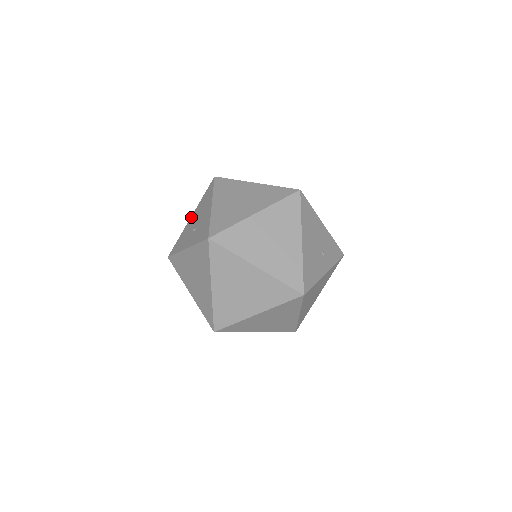
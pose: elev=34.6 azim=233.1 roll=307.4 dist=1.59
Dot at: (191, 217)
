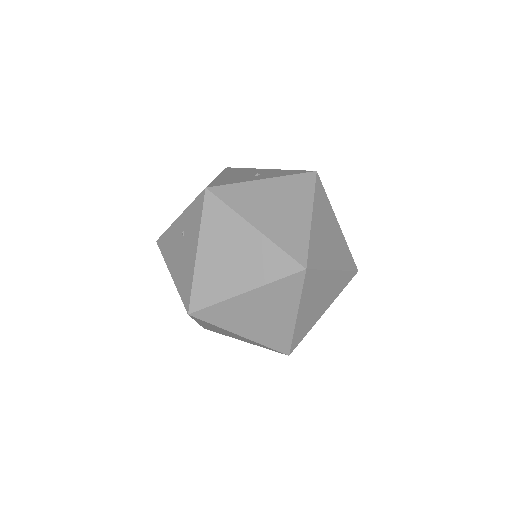
Dot at: (220, 175)
